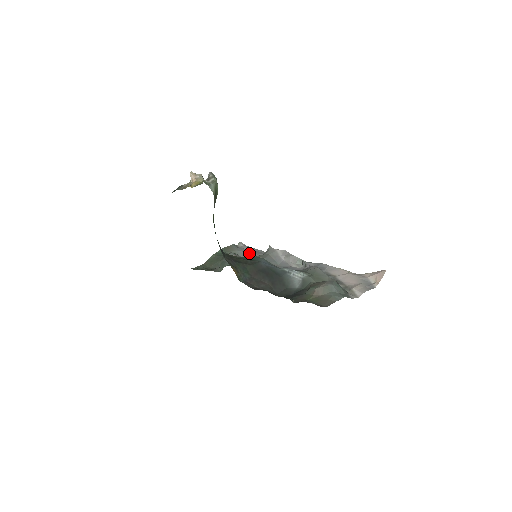
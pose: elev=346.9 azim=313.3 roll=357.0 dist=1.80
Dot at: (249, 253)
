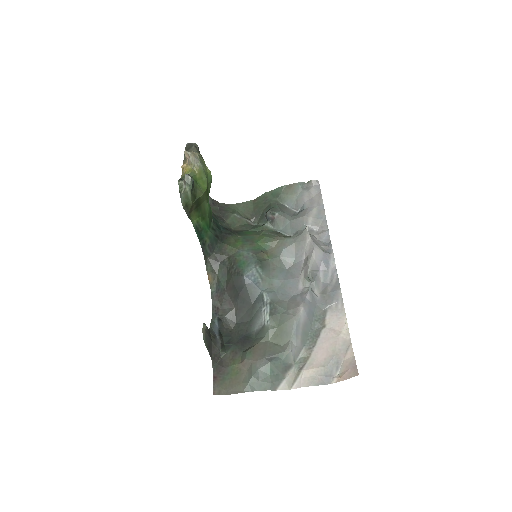
Dot at: (304, 208)
